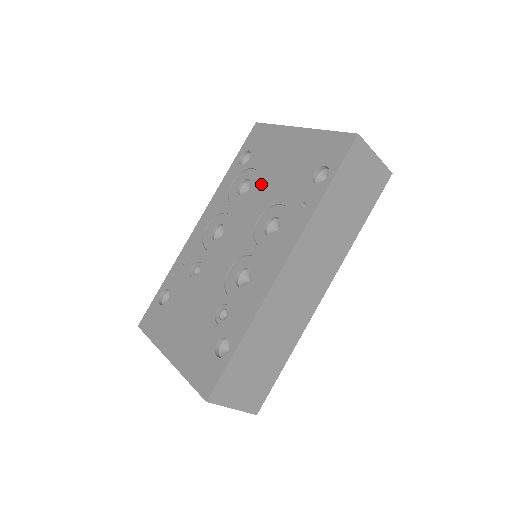
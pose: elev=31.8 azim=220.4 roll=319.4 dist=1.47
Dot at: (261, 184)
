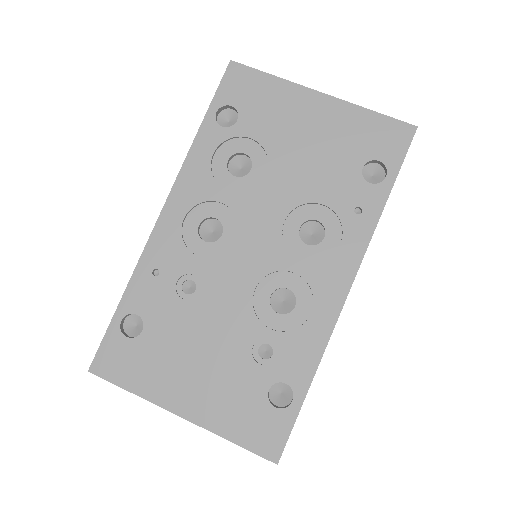
Dot at: (275, 167)
